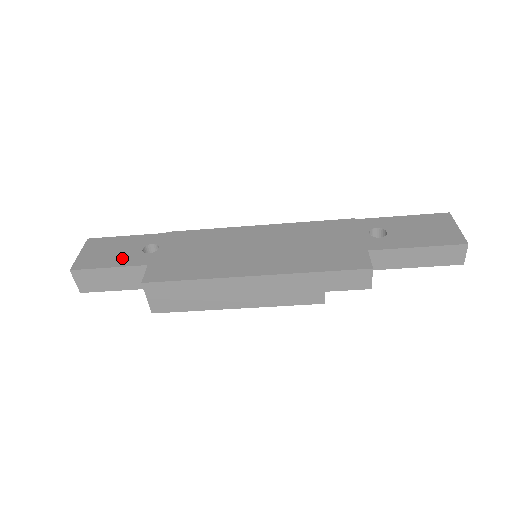
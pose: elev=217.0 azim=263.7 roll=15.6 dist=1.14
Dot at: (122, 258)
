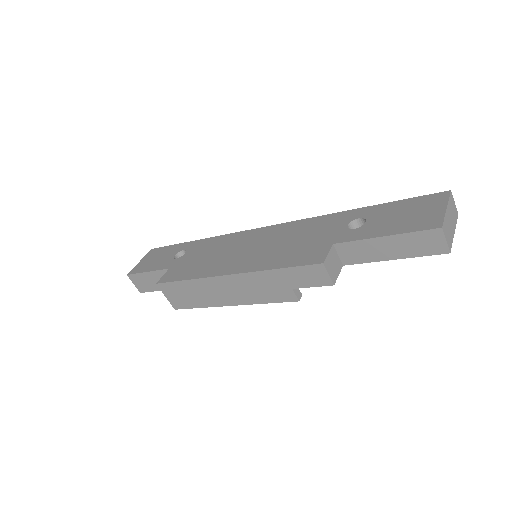
Dot at: (159, 264)
